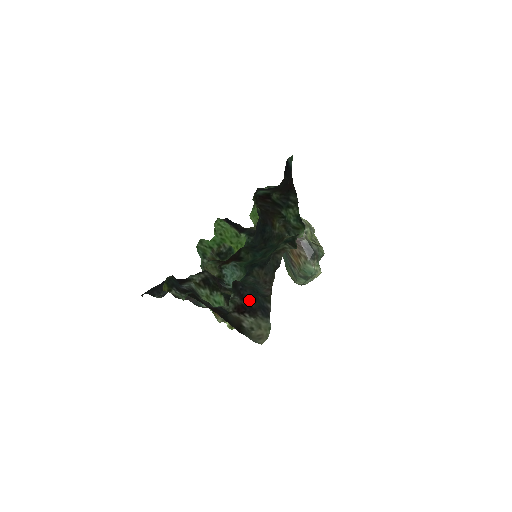
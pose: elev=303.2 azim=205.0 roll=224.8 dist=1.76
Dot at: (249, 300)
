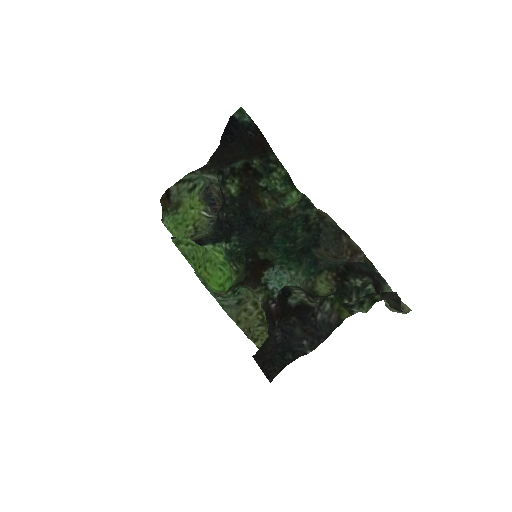
Dot at: (372, 274)
